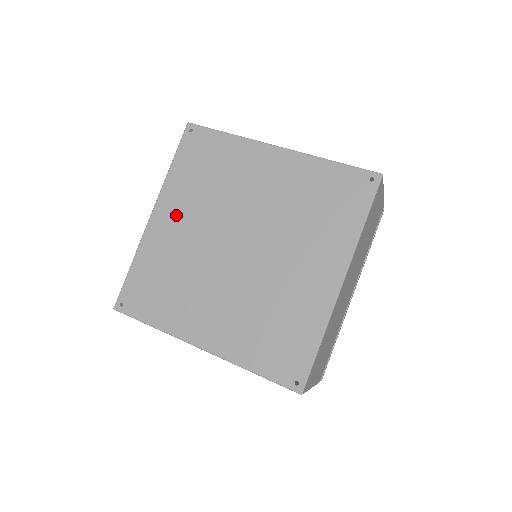
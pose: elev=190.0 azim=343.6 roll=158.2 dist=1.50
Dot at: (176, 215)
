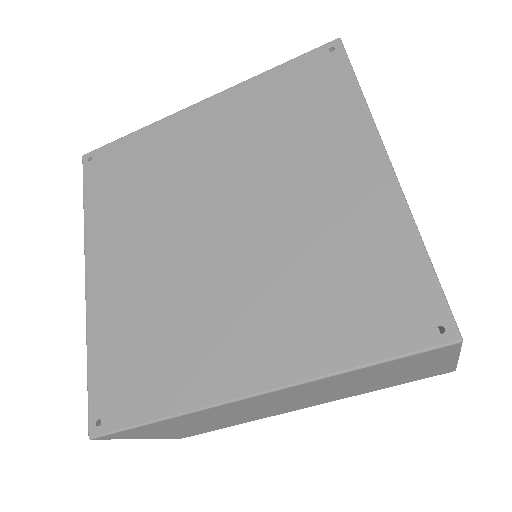
Dot at: (118, 252)
